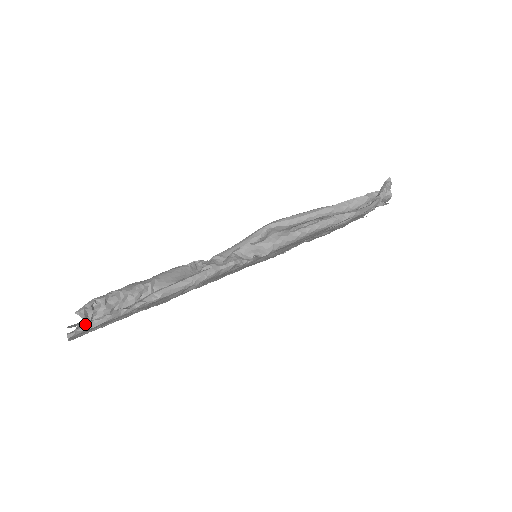
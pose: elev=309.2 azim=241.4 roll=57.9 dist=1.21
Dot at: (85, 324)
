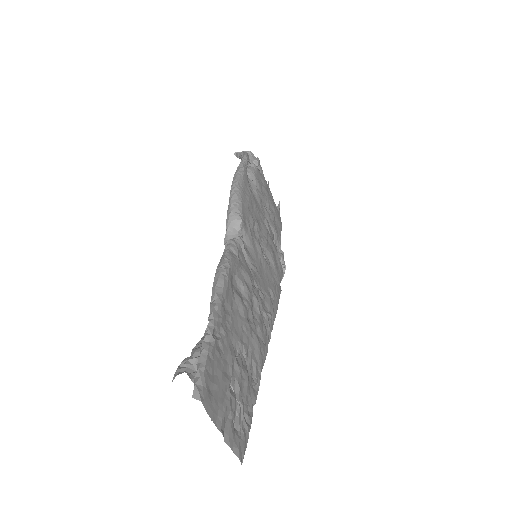
Dot at: (195, 376)
